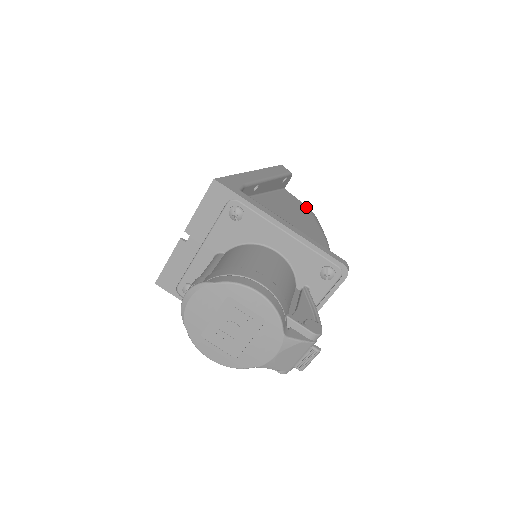
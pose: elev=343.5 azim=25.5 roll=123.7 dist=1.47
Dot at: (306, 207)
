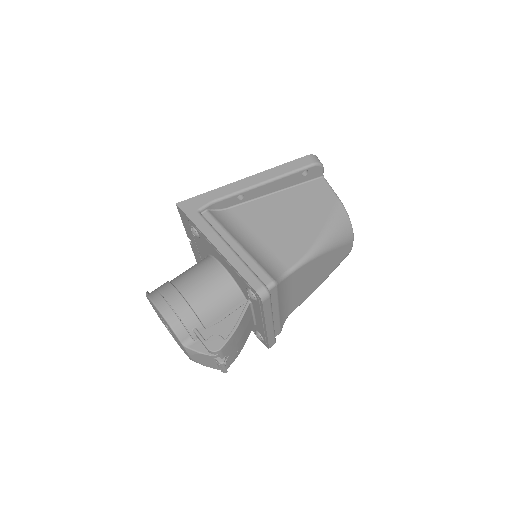
Dot at: (333, 199)
